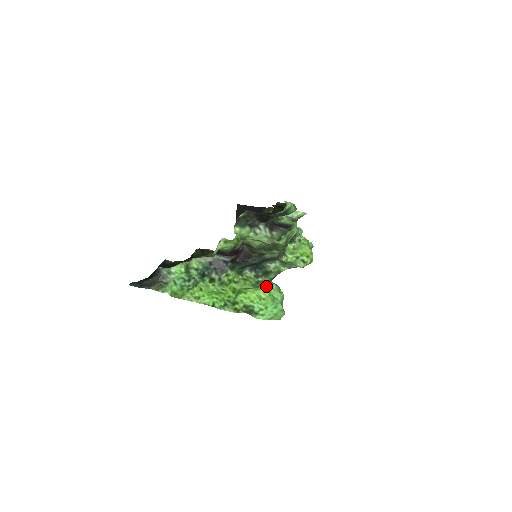
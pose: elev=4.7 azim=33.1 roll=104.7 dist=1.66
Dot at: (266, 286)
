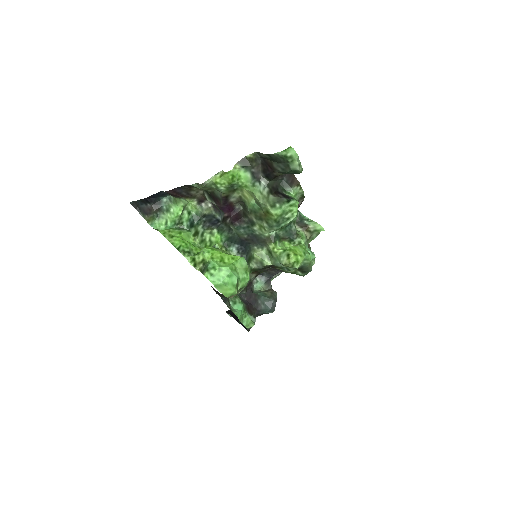
Dot at: (236, 256)
